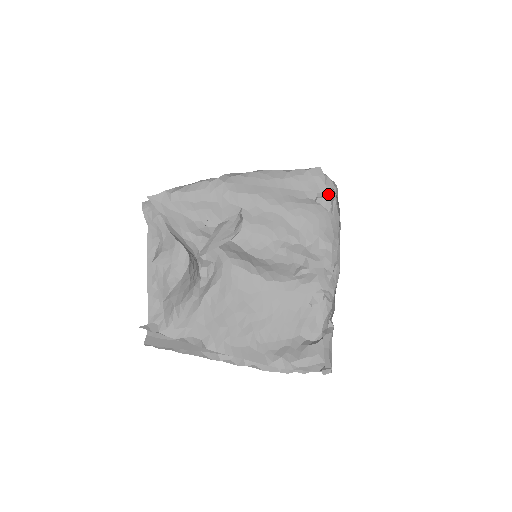
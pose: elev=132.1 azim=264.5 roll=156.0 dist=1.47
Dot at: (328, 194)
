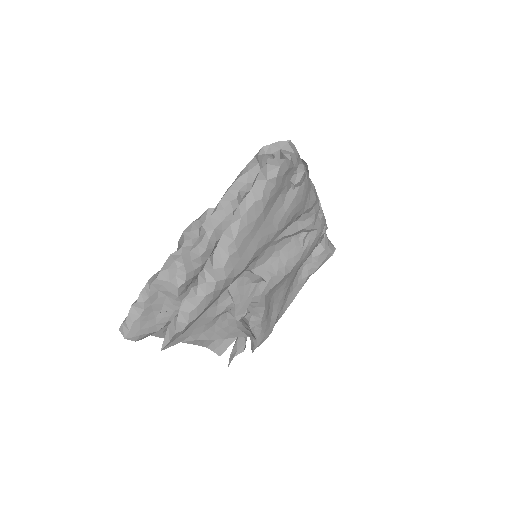
Dot at: (302, 174)
